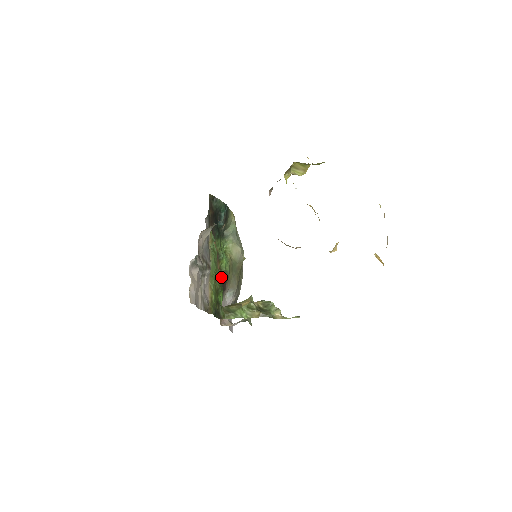
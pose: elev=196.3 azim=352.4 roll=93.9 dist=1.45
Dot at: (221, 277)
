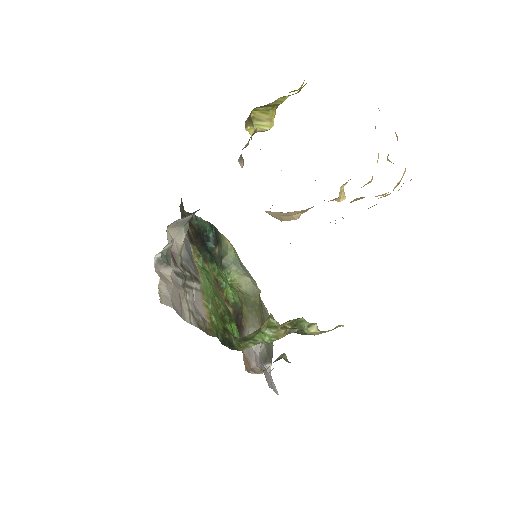
Dot at: (230, 310)
